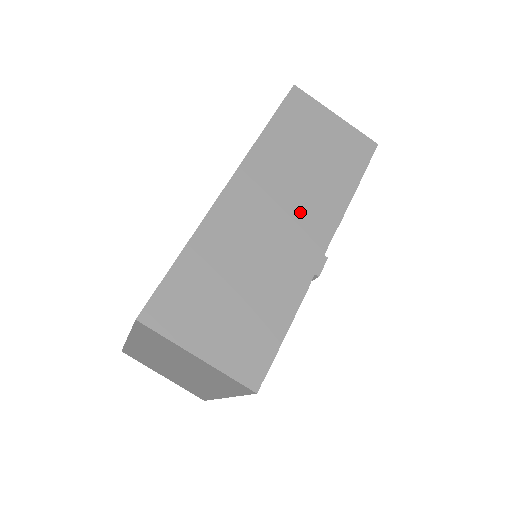
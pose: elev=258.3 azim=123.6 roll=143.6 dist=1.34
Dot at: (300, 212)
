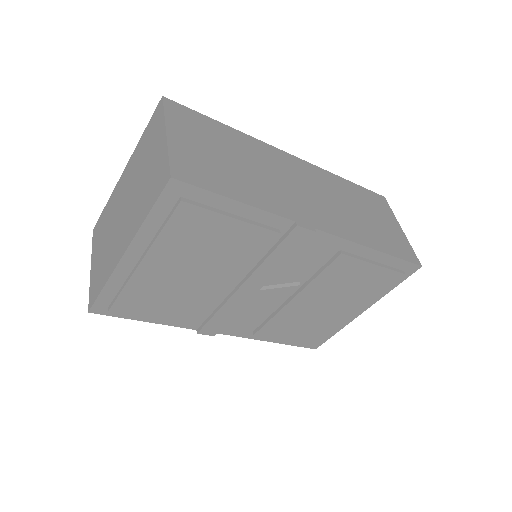
Dot at: (323, 206)
